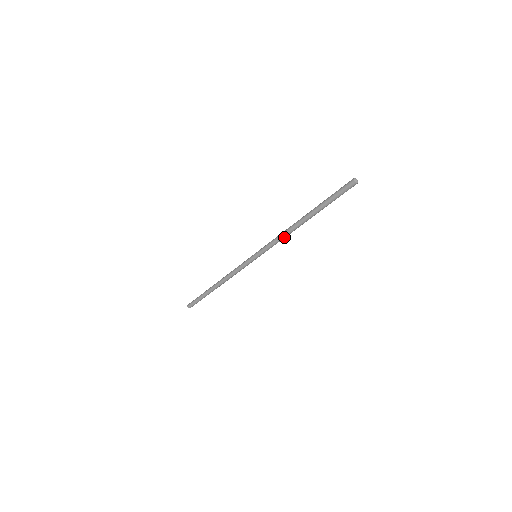
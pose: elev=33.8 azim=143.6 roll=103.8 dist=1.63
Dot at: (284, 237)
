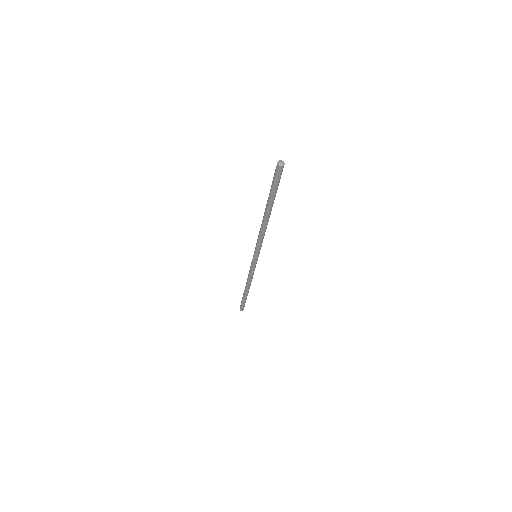
Dot at: (264, 234)
